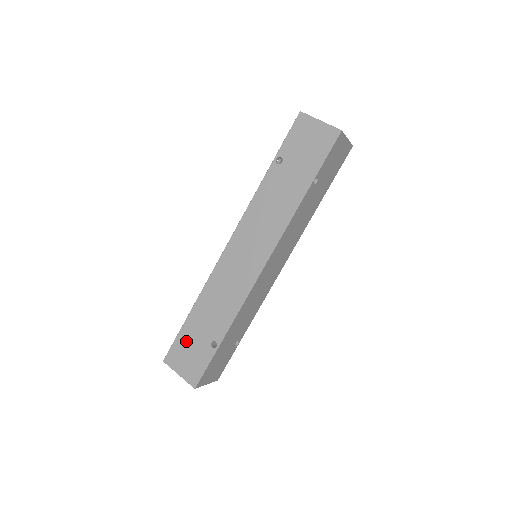
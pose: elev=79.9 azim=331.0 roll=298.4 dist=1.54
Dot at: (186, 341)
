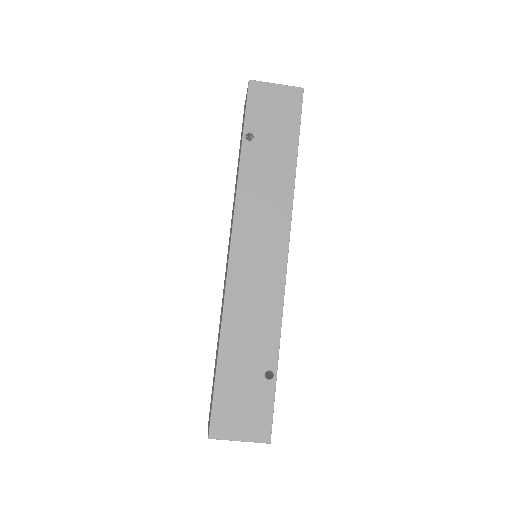
Dot at: (230, 393)
